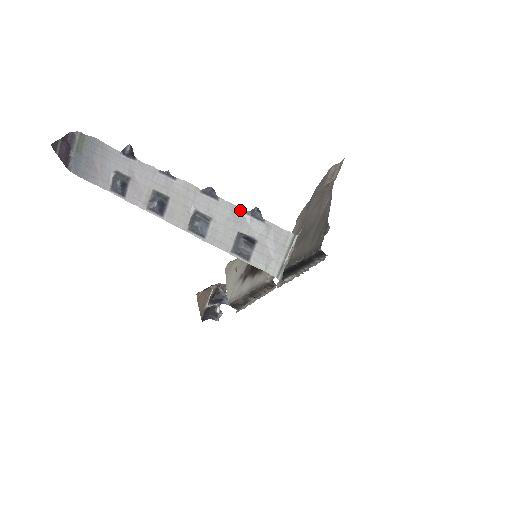
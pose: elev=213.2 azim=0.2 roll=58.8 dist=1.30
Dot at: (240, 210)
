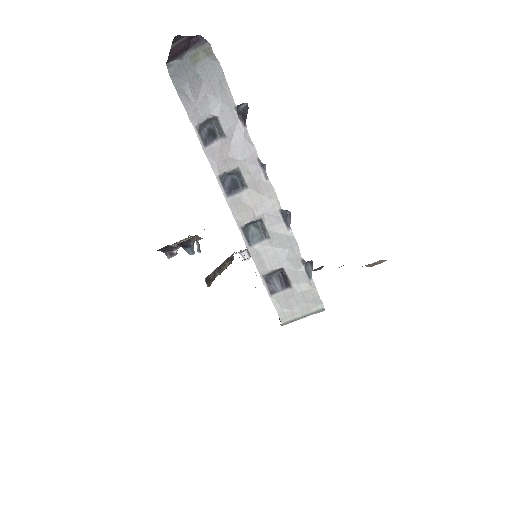
Dot at: (299, 254)
